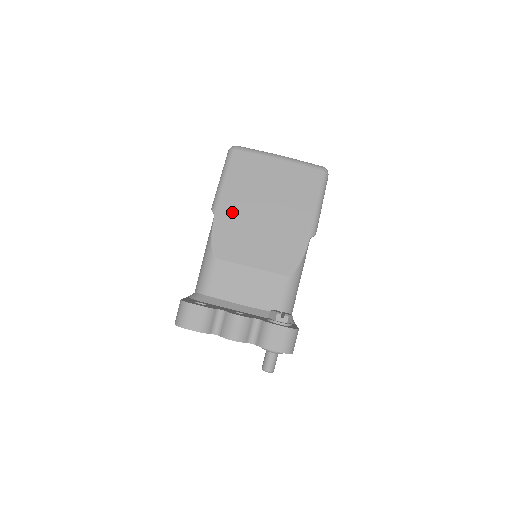
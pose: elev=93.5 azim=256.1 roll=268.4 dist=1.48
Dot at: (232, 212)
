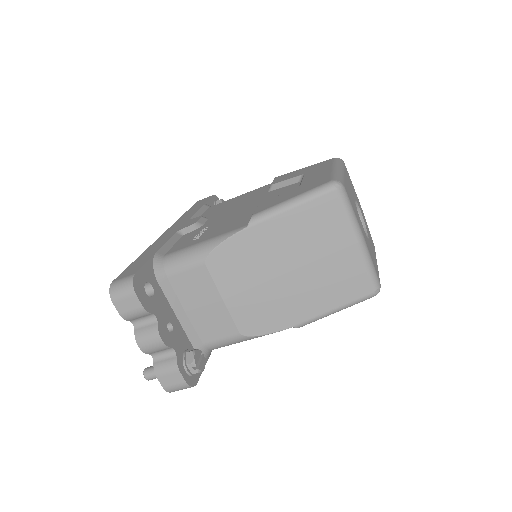
Dot at: (263, 242)
